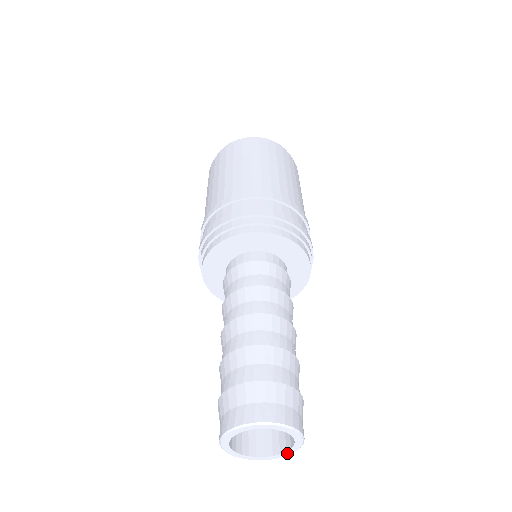
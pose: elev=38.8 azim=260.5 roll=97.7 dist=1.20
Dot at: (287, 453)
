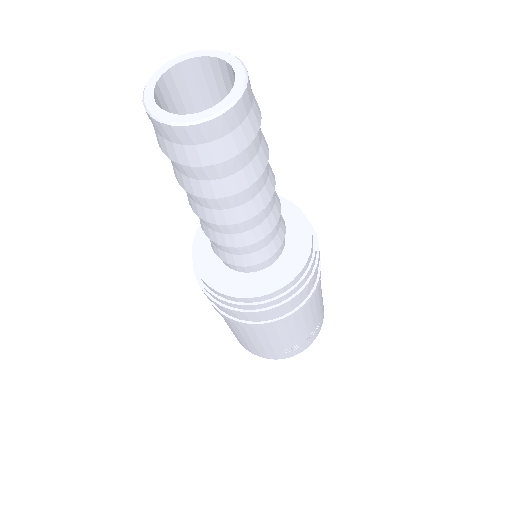
Dot at: (236, 89)
